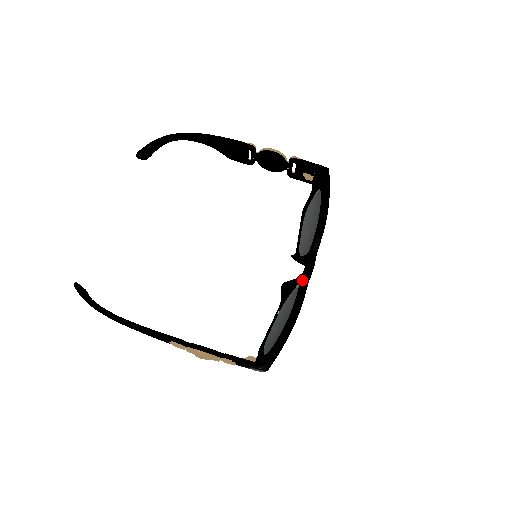
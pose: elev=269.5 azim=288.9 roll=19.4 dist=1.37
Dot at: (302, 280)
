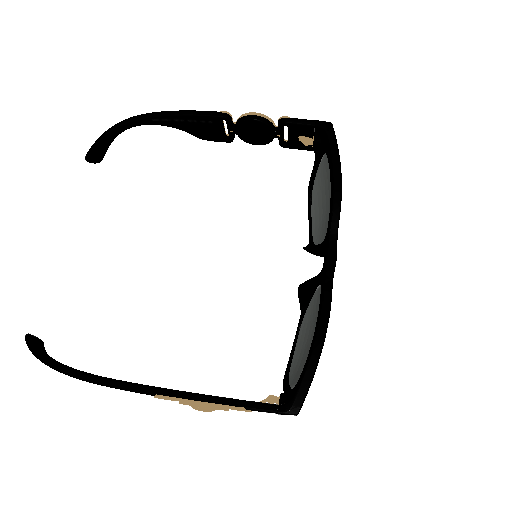
Dot at: (324, 276)
